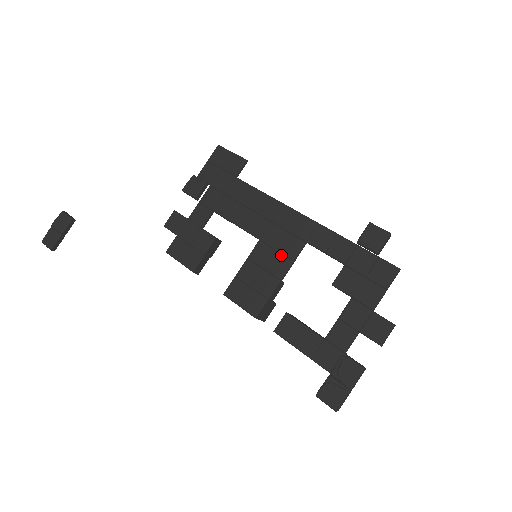
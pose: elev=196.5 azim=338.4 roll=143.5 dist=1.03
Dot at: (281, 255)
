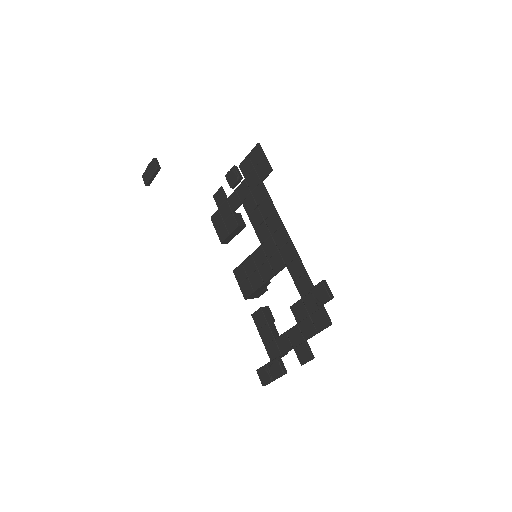
Dot at: (269, 265)
